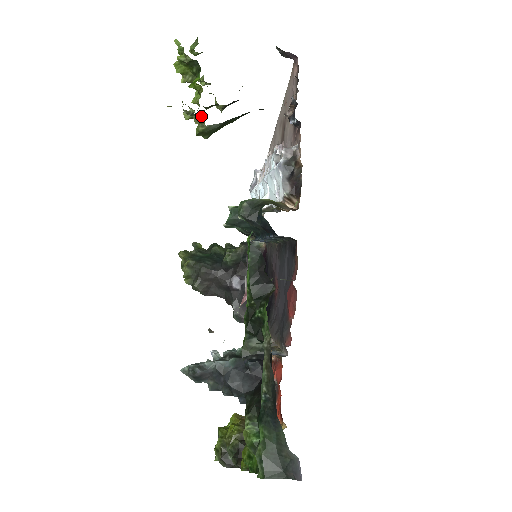
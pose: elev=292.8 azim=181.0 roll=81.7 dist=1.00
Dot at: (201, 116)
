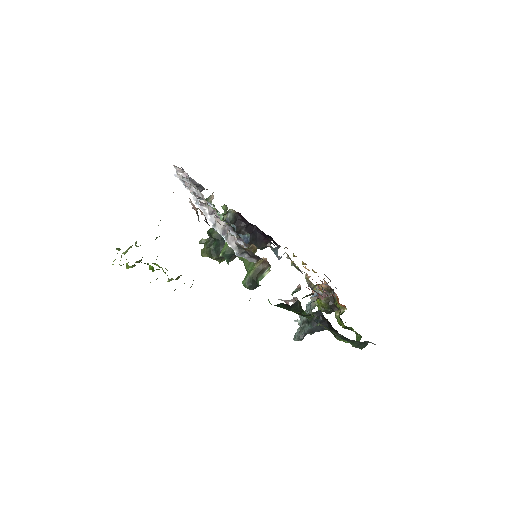
Dot at: (178, 277)
